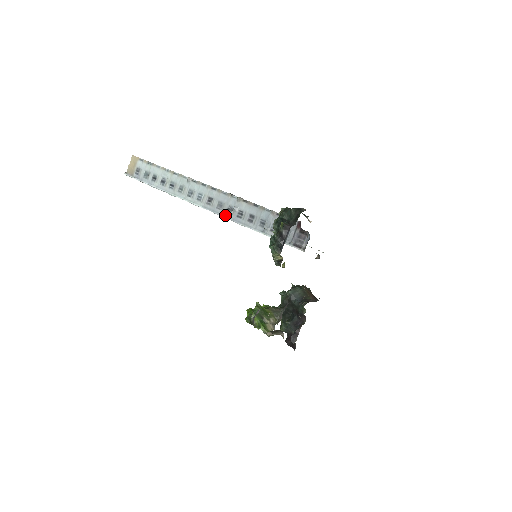
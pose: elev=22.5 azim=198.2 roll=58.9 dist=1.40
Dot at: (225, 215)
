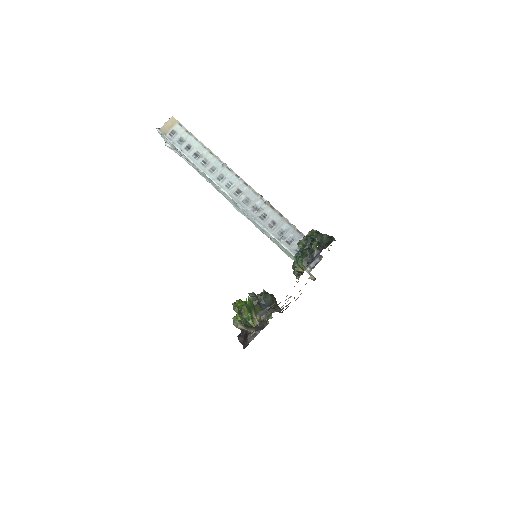
Dot at: (248, 211)
